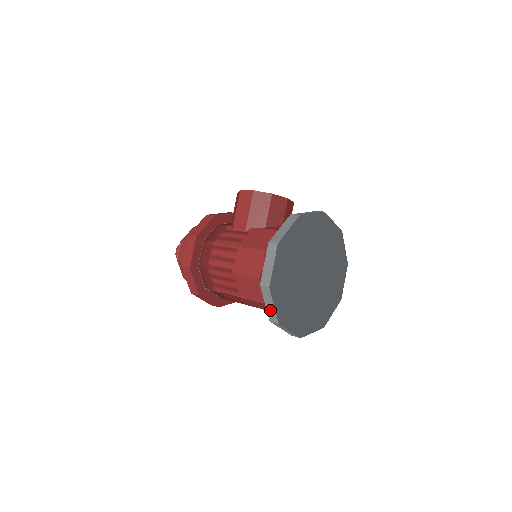
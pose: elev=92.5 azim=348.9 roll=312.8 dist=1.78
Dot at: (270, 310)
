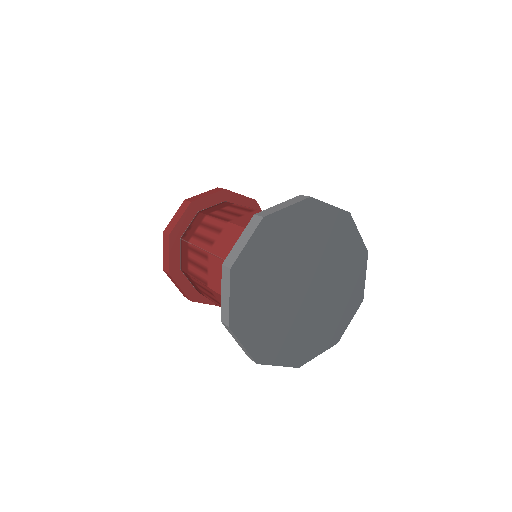
Dot at: (237, 248)
